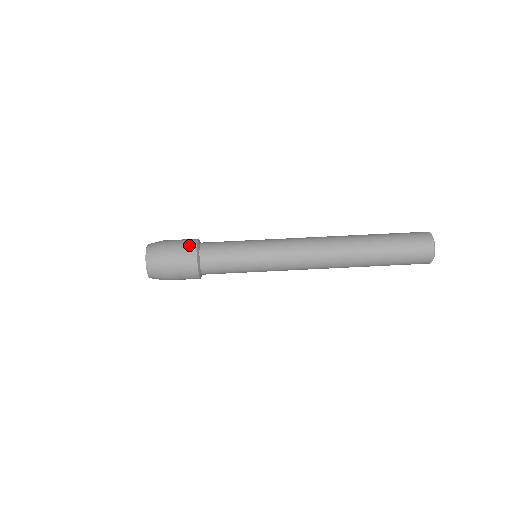
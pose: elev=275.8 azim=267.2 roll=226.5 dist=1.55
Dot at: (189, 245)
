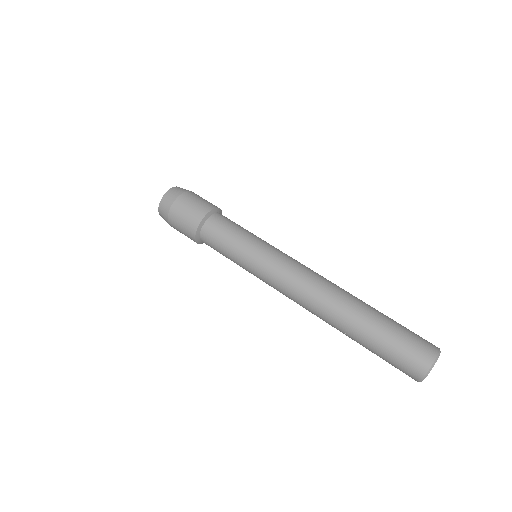
Dot at: occluded
